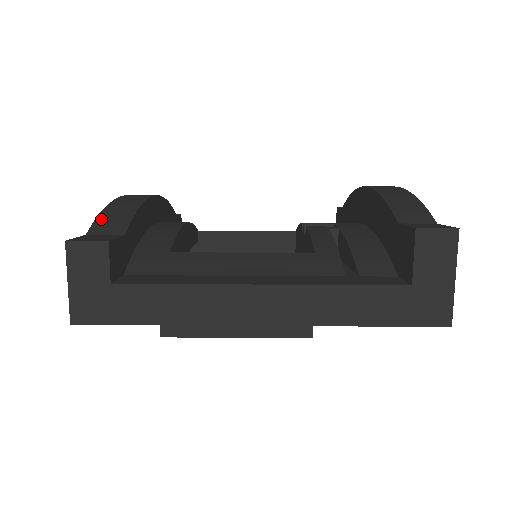
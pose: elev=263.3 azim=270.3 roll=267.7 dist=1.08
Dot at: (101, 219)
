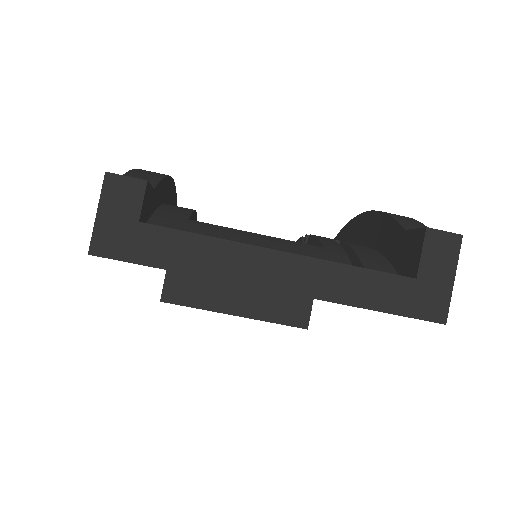
Dot at: (130, 174)
